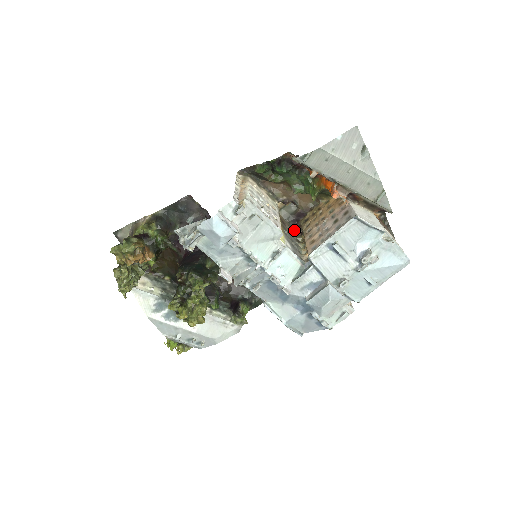
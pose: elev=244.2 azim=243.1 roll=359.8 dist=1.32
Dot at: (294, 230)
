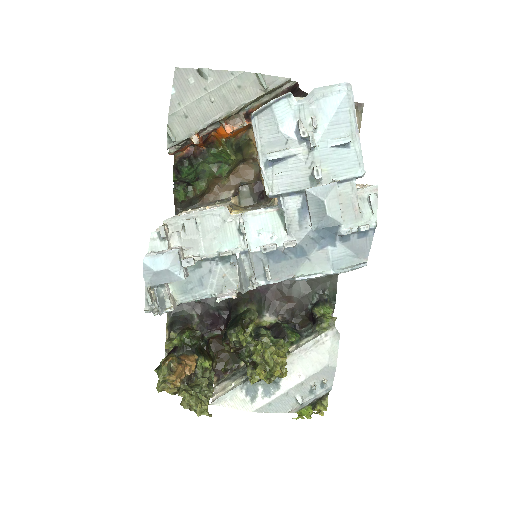
Dot at: (266, 202)
